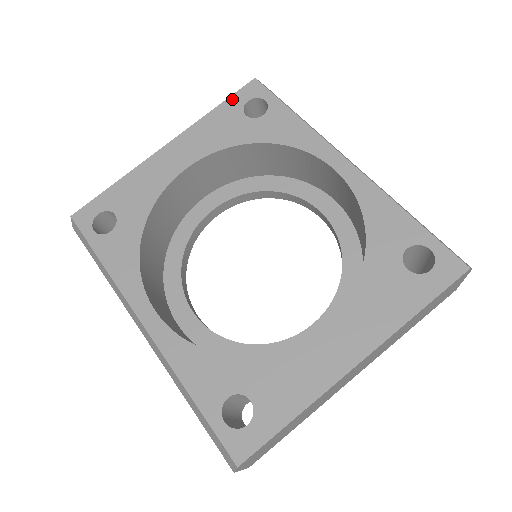
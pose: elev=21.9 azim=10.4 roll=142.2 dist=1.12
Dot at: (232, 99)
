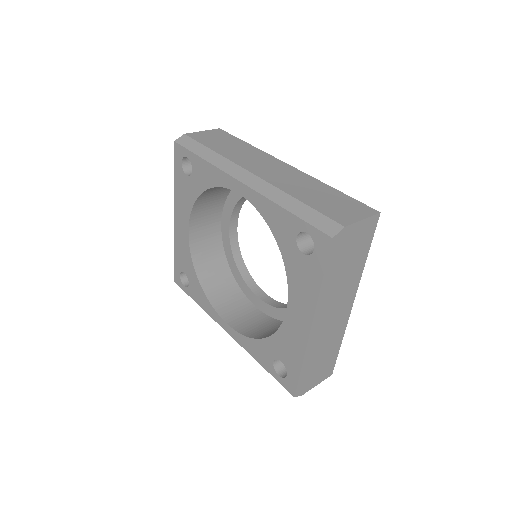
Dot at: (176, 166)
